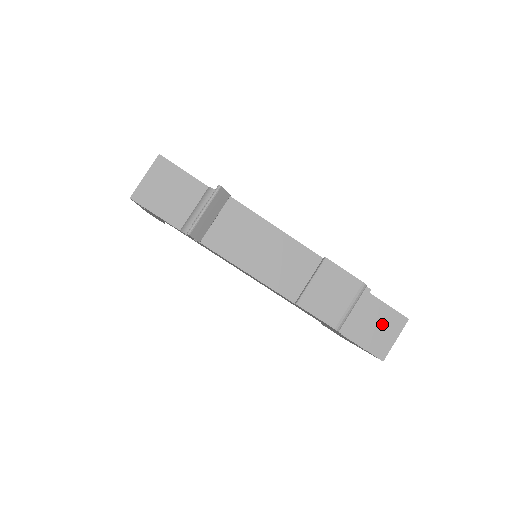
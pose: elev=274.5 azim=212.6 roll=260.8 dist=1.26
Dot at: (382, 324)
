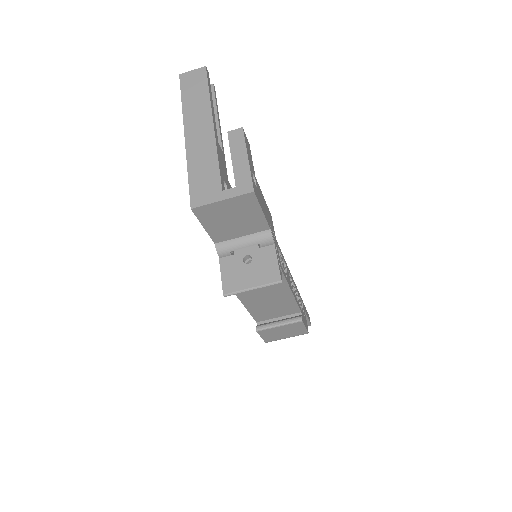
Dot at: occluded
